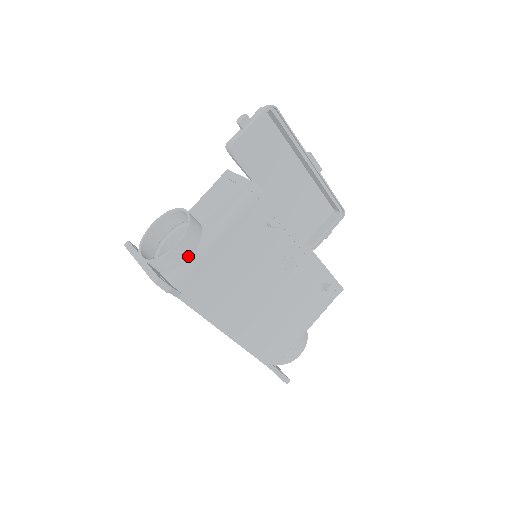
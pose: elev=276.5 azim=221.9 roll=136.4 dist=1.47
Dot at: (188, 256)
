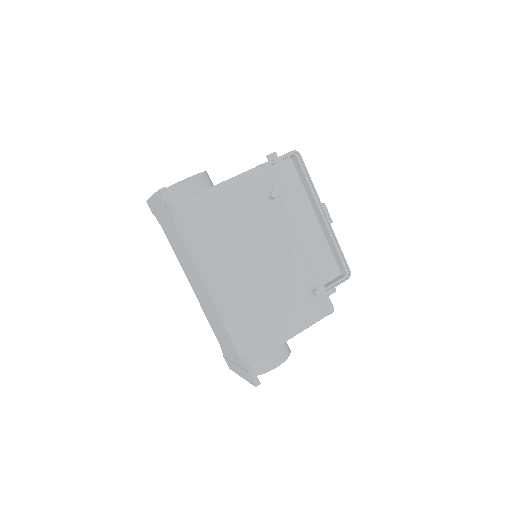
Dot at: (195, 192)
